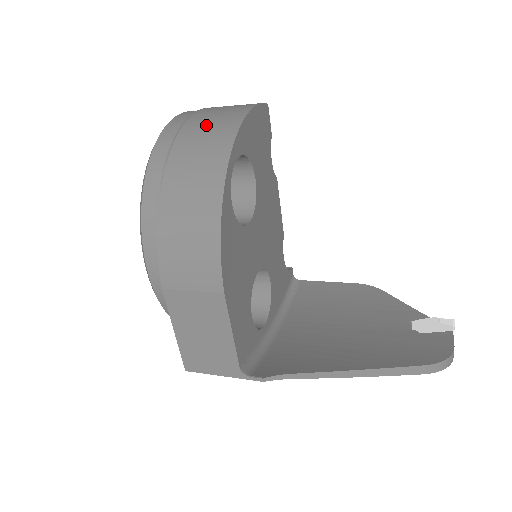
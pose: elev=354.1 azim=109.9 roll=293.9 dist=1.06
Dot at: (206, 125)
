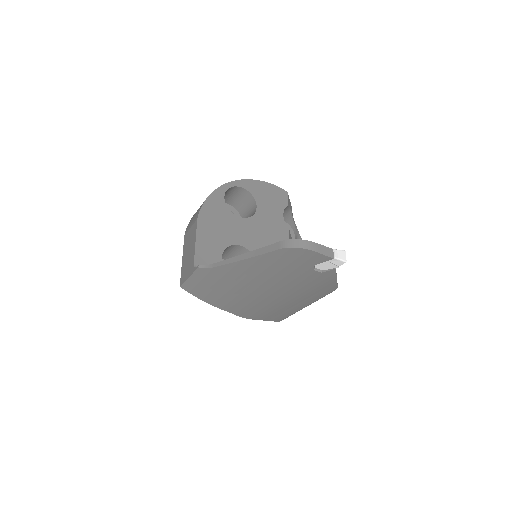
Dot at: occluded
